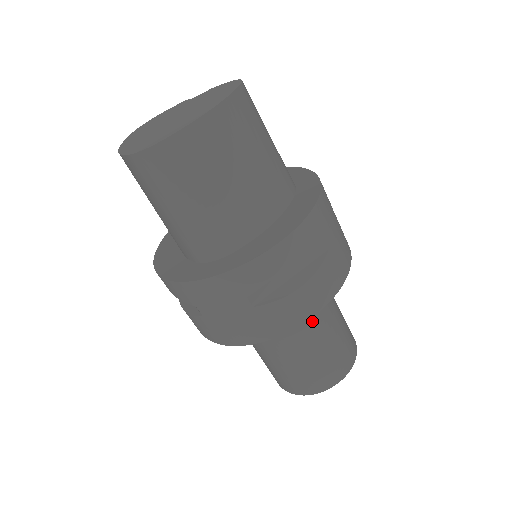
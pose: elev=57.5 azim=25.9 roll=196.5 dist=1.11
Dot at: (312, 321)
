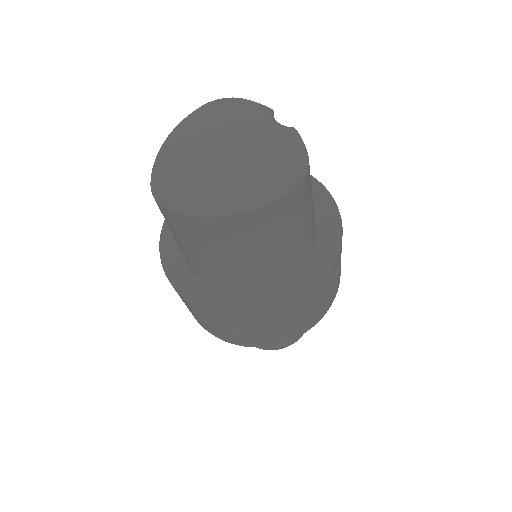
Dot at: occluded
